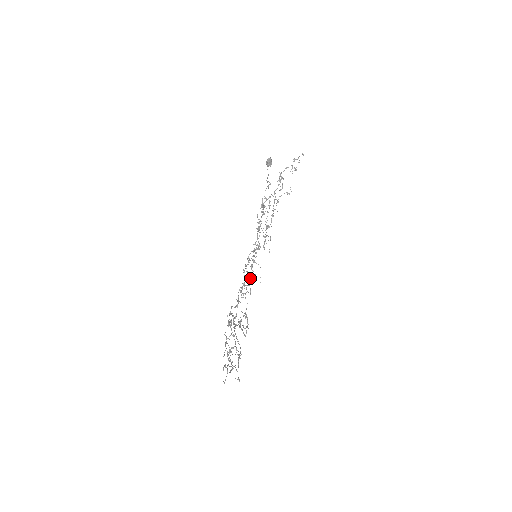
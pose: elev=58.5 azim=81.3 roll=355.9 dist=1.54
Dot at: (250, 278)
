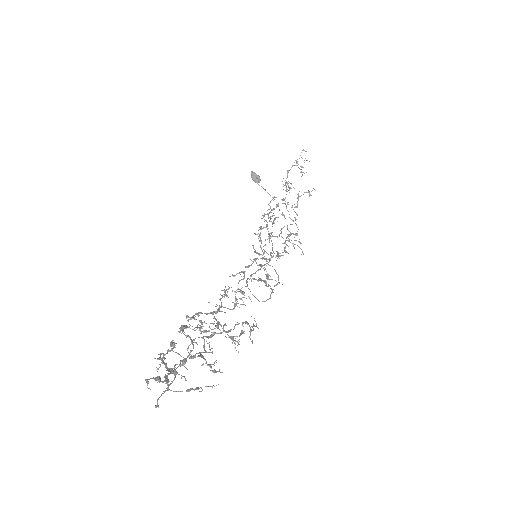
Dot at: occluded
